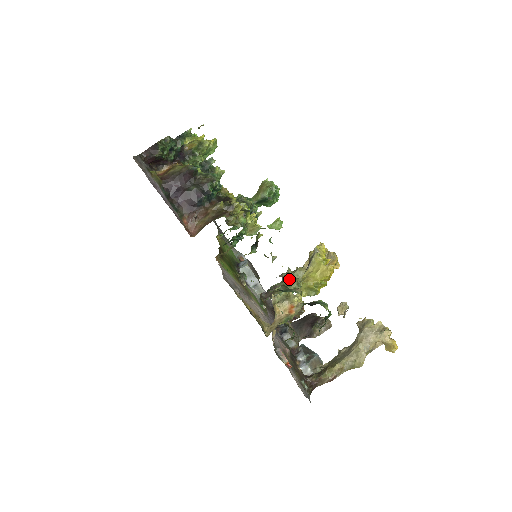
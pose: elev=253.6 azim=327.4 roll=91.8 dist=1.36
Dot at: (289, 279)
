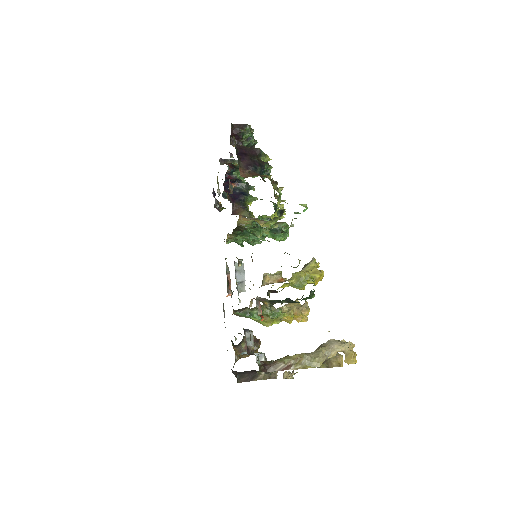
Dot at: occluded
